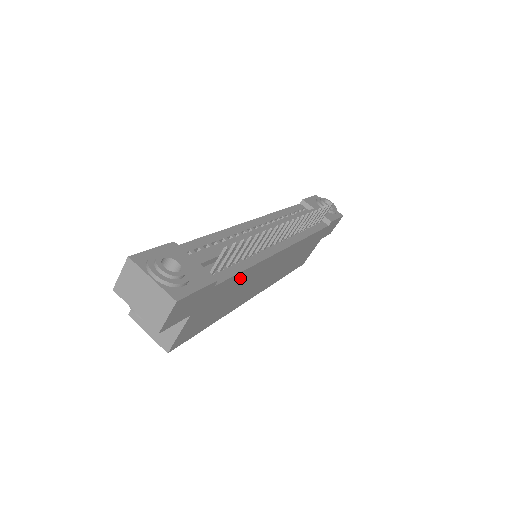
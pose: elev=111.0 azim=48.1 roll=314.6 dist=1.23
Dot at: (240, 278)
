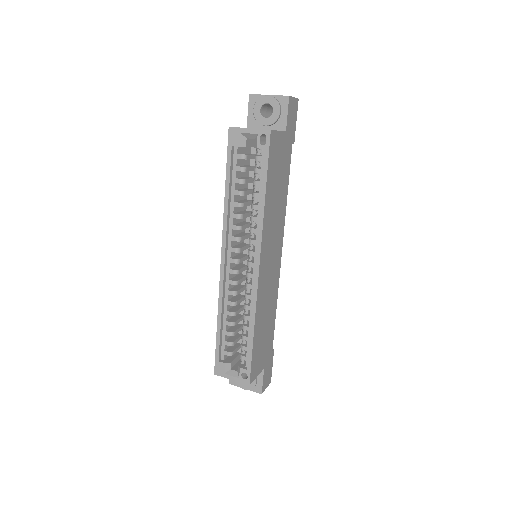
Dot at: (285, 188)
